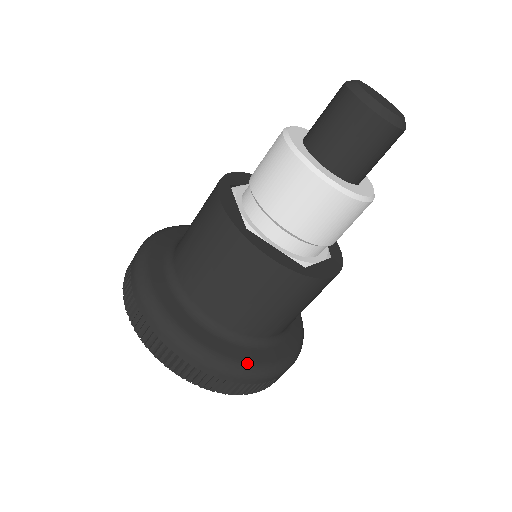
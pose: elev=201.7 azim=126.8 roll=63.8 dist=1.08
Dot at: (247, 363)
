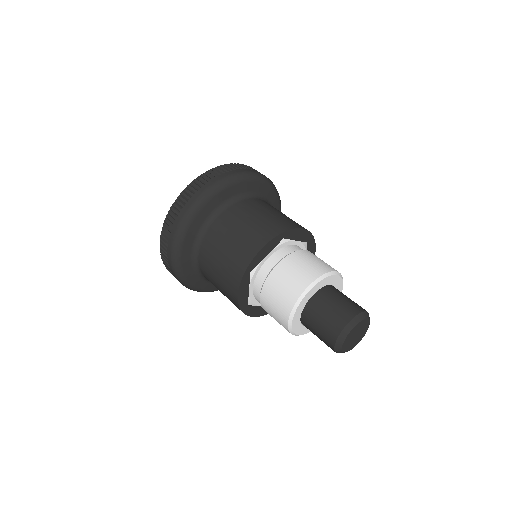
Dot at: occluded
